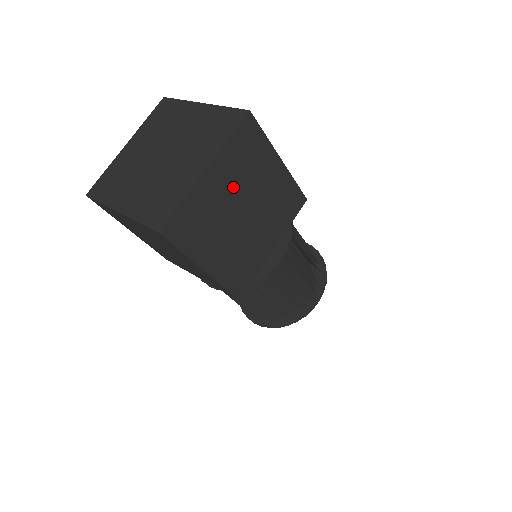
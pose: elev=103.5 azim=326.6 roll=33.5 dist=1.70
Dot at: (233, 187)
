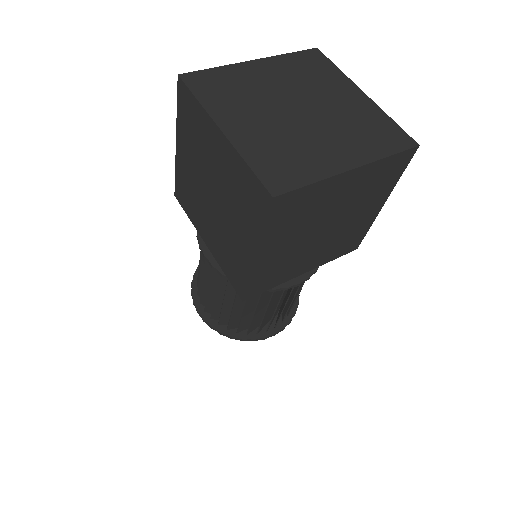
Dot at: (345, 200)
